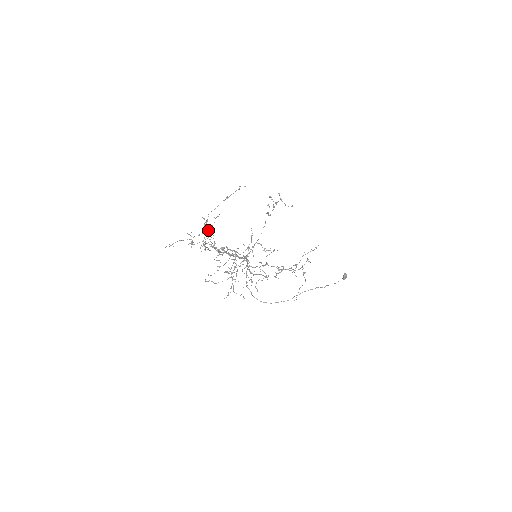
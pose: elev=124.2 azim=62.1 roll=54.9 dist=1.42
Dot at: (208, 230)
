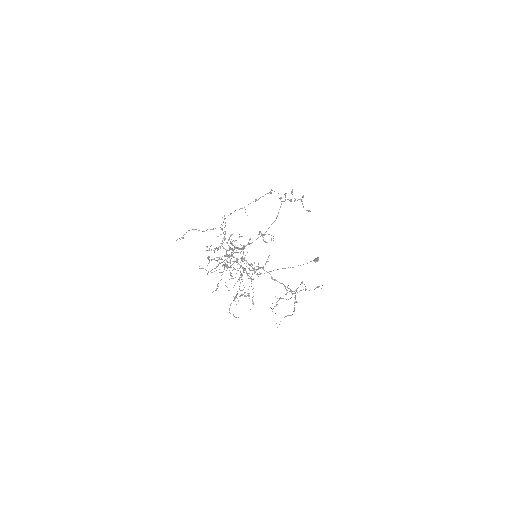
Dot at: (227, 243)
